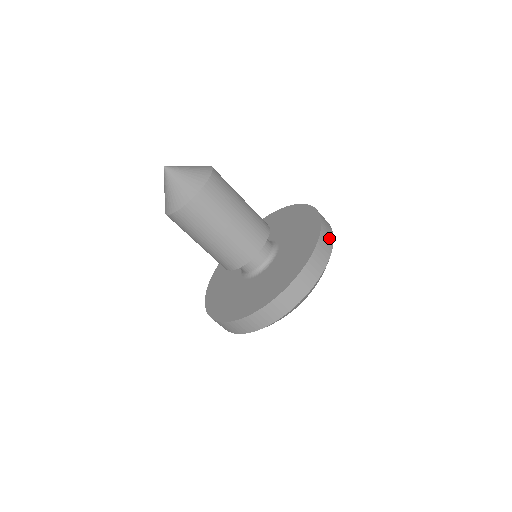
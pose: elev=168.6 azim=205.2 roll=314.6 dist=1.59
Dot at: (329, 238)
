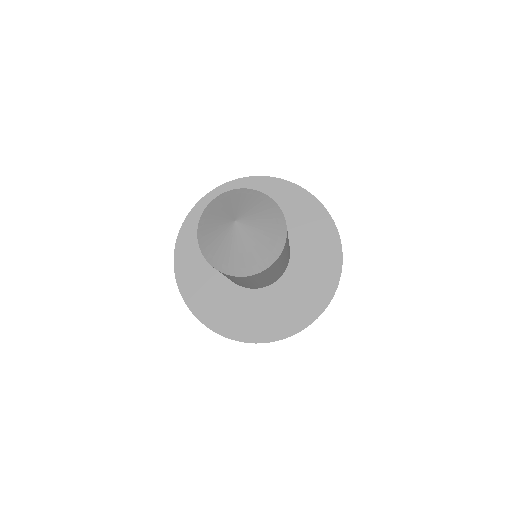
Dot at: occluded
